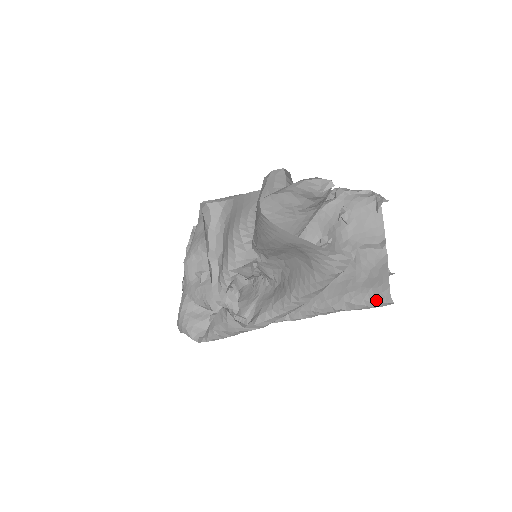
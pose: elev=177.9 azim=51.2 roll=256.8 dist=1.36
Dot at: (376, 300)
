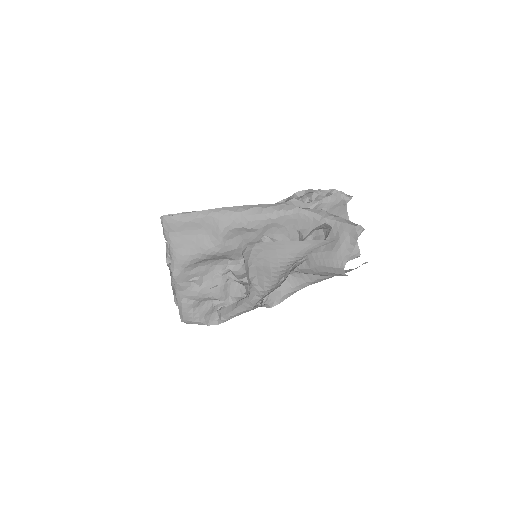
Dot at: (351, 259)
